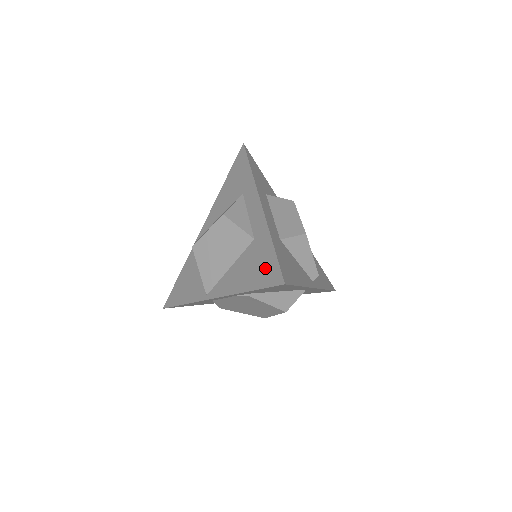
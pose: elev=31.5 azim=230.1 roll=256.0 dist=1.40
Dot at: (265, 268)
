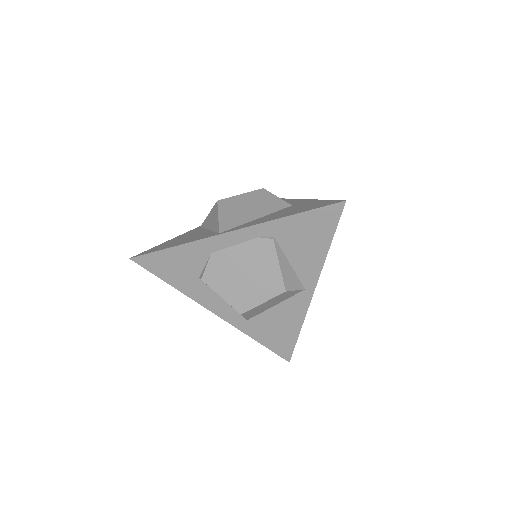
Dot at: (314, 205)
